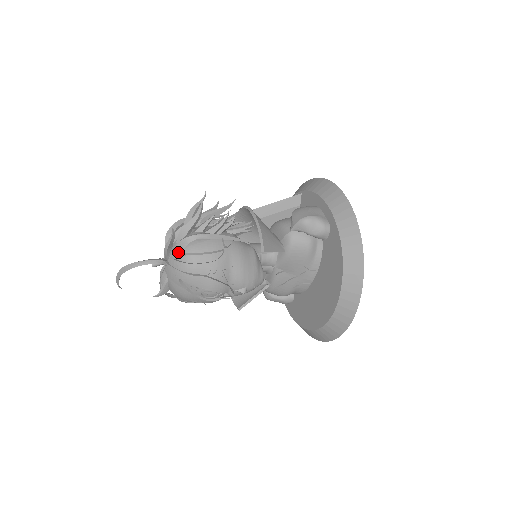
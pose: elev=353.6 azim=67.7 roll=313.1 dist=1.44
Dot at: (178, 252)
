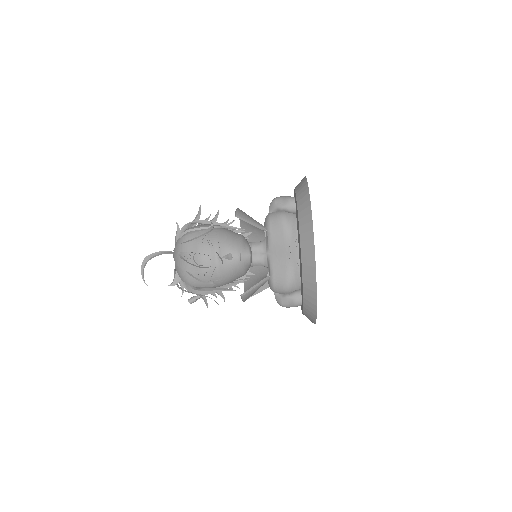
Dot at: occluded
